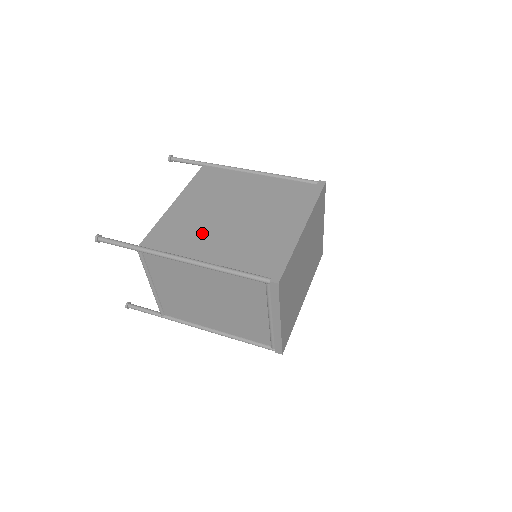
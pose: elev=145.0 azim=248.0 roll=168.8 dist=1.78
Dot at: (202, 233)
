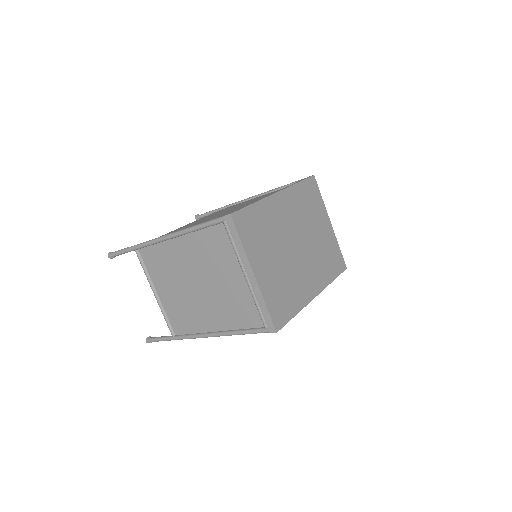
Dot at: (190, 226)
